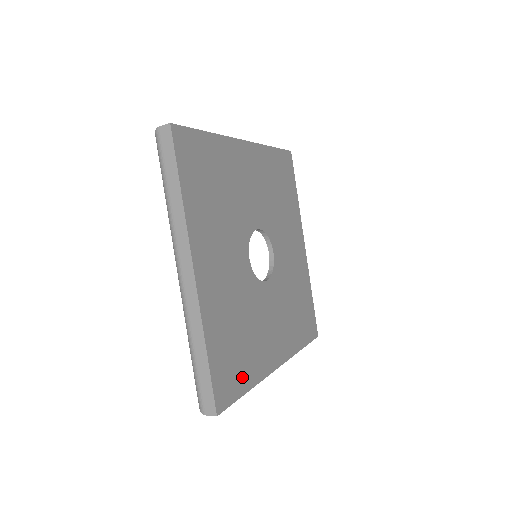
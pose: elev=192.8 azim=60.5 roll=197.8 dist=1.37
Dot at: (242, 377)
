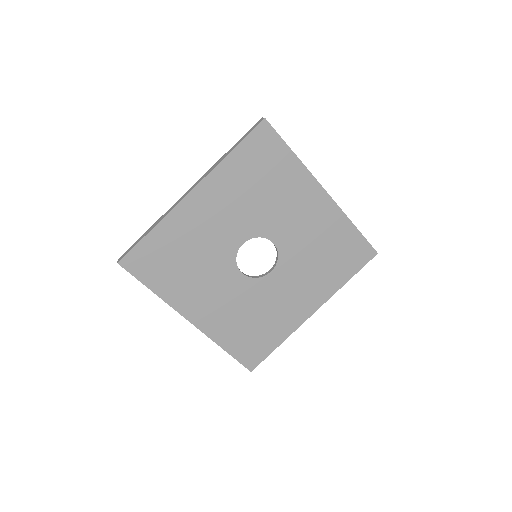
Dot at: (268, 343)
